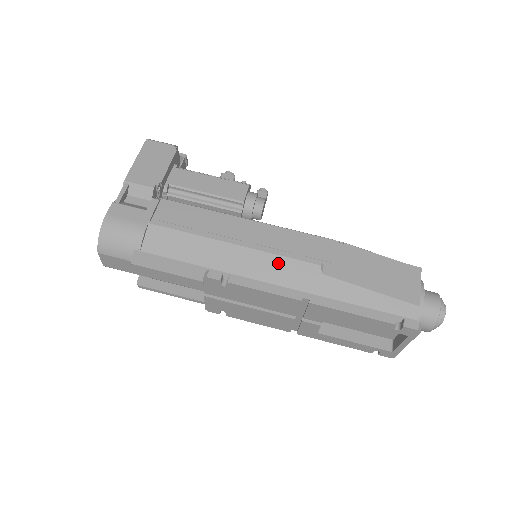
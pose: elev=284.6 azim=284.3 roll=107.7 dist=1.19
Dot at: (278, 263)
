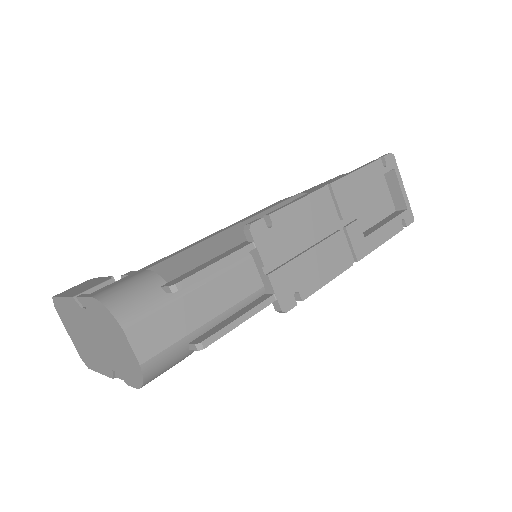
Dot at: occluded
